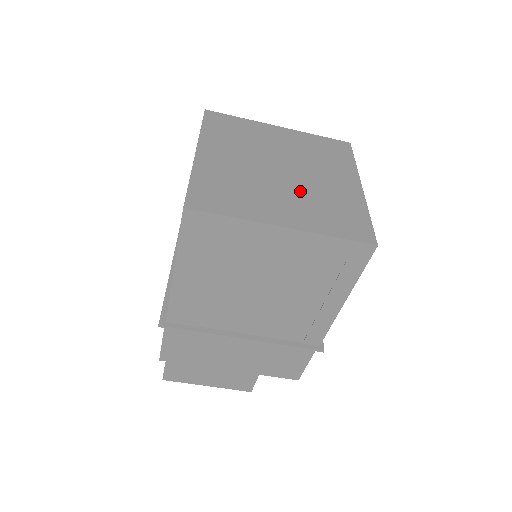
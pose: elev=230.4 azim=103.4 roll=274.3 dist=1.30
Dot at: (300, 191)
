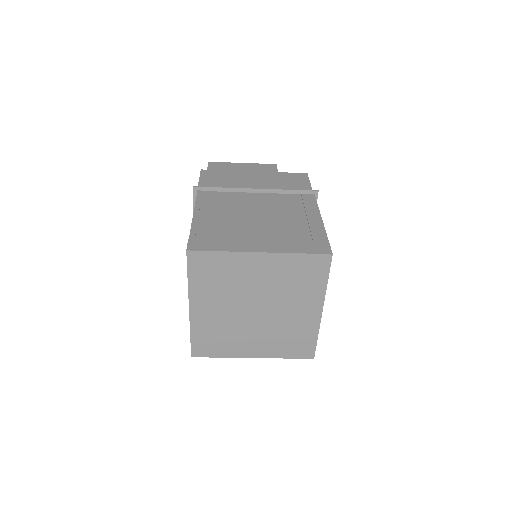
Dot at: (268, 328)
